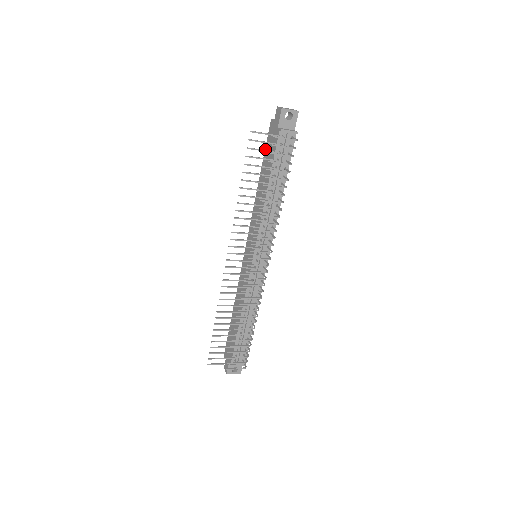
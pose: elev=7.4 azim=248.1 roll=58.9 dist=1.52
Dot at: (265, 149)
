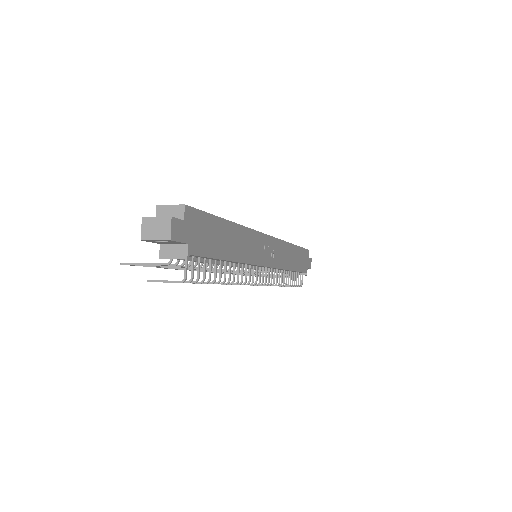
Dot at: occluded
